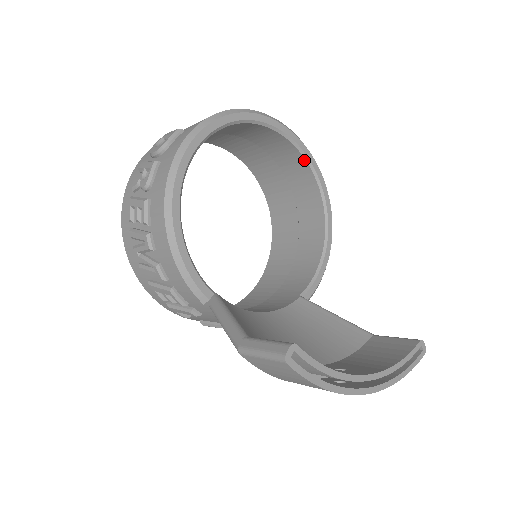
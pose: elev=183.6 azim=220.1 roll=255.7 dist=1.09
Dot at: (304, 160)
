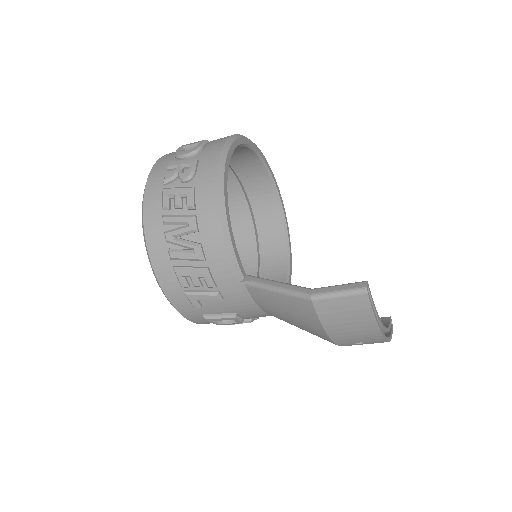
Dot at: (274, 191)
